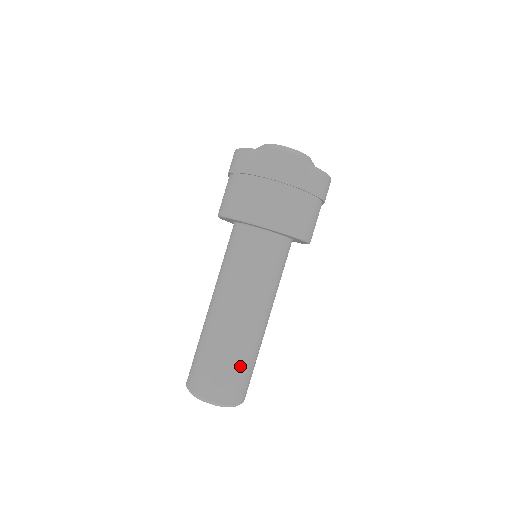
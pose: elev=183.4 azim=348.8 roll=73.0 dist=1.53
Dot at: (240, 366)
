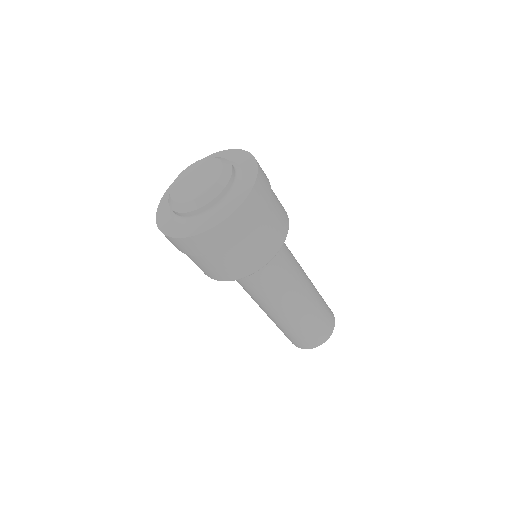
Dot at: (316, 322)
